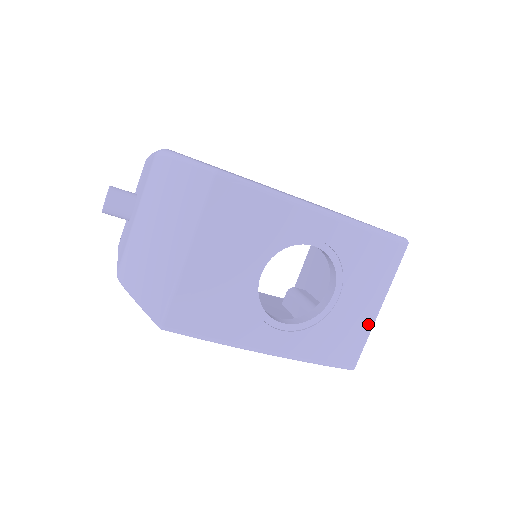
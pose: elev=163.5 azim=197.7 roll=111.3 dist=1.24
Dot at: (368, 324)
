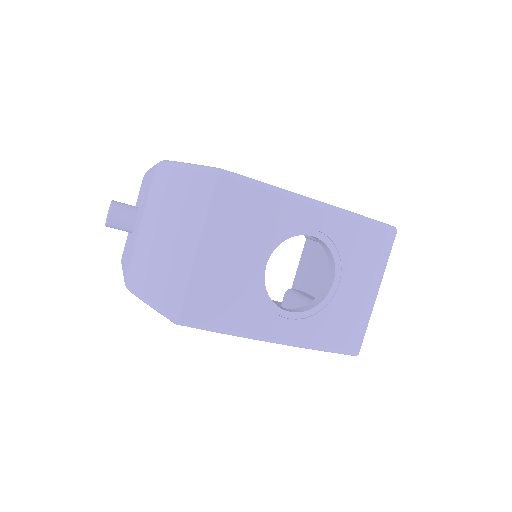
Dot at: (367, 309)
